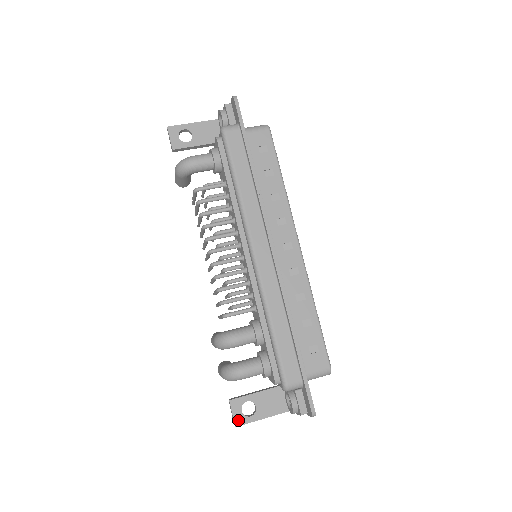
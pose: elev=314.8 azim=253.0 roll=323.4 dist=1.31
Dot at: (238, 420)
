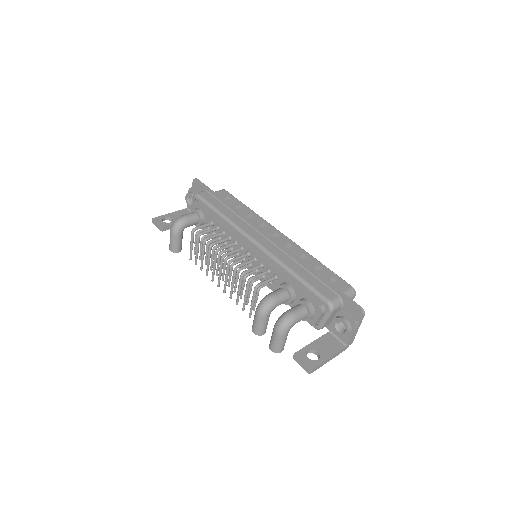
Dot at: (310, 365)
